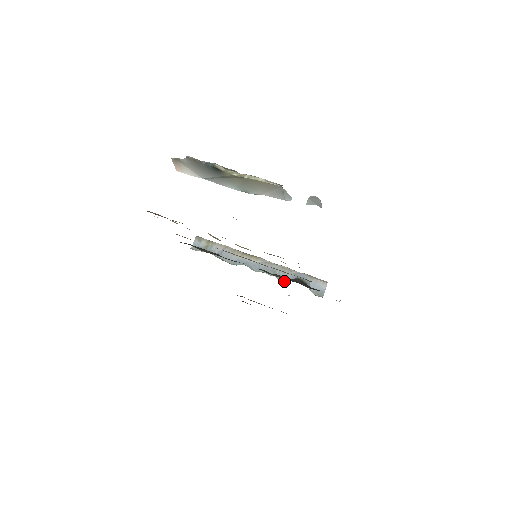
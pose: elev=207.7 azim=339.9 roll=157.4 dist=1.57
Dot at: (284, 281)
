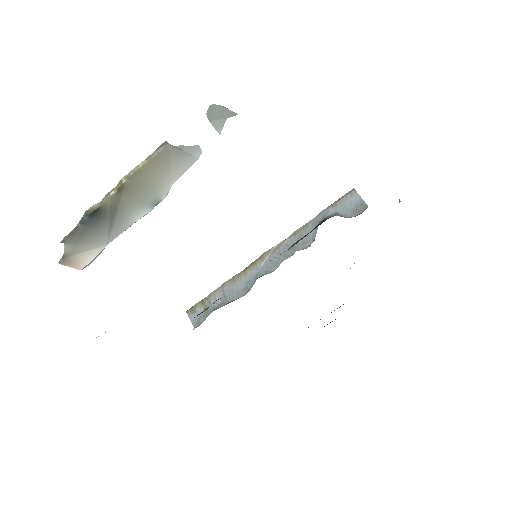
Dot at: (311, 243)
